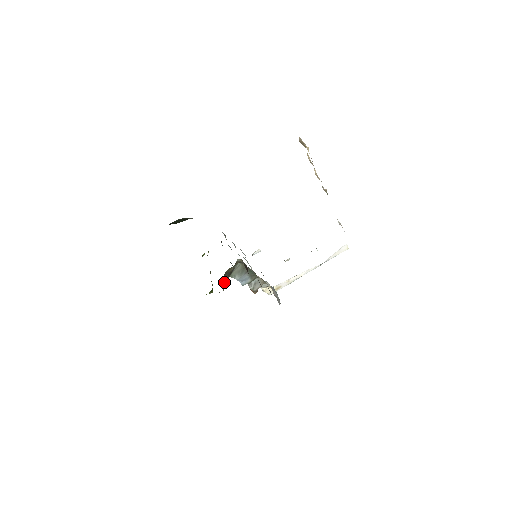
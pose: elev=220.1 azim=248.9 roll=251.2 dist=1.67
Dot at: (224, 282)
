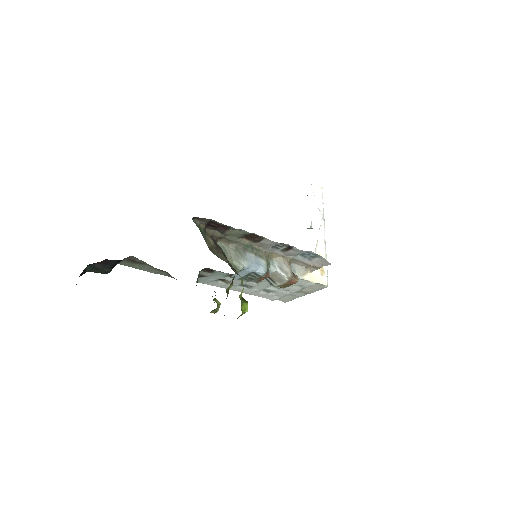
Dot at: (221, 259)
